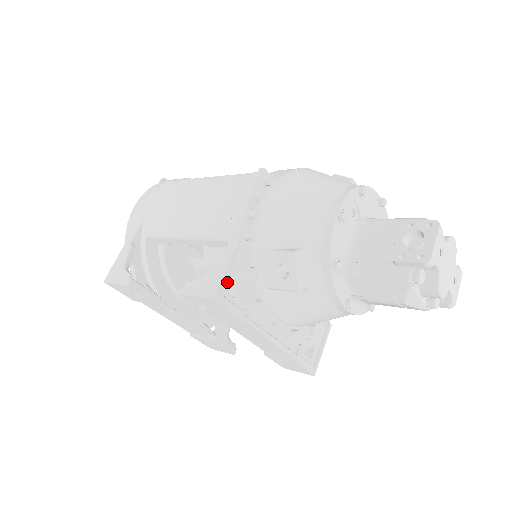
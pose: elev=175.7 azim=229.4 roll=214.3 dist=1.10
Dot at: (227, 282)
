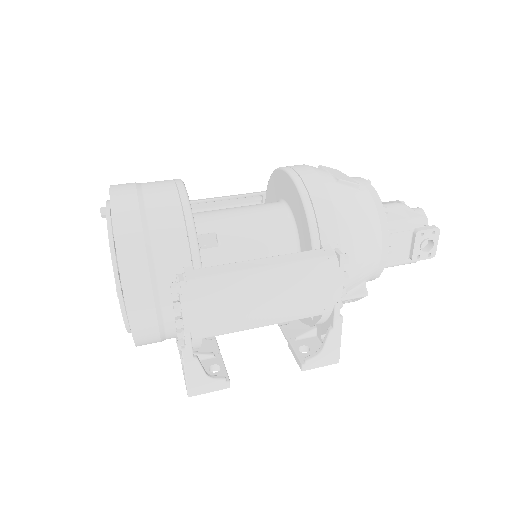
Dot at: occluded
